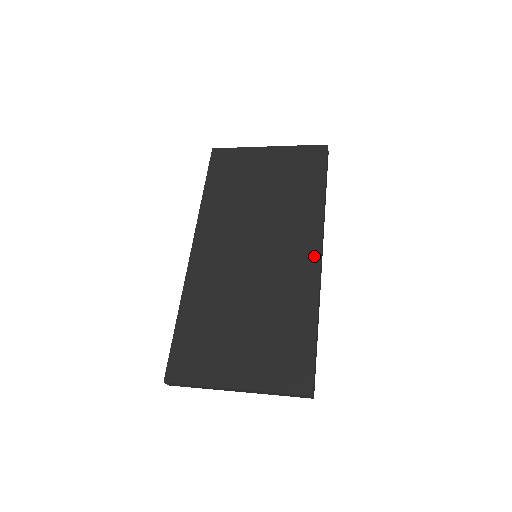
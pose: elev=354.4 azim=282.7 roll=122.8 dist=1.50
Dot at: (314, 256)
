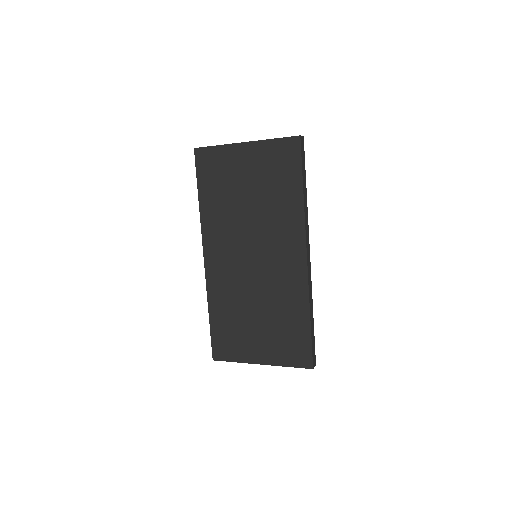
Dot at: (301, 260)
